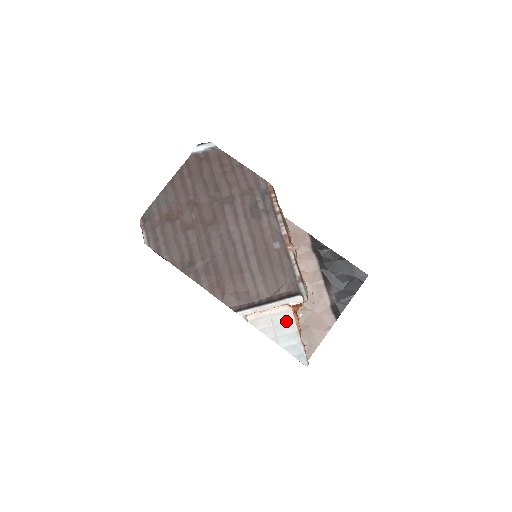
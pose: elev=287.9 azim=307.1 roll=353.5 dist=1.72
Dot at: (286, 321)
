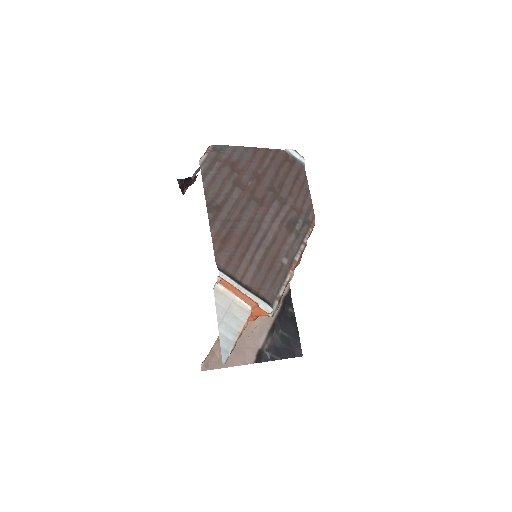
Dot at: (239, 317)
